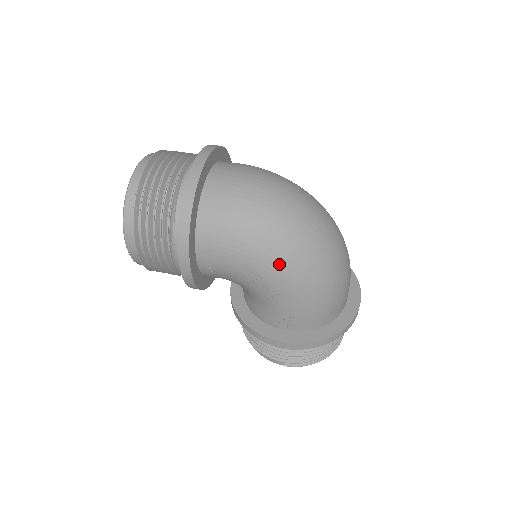
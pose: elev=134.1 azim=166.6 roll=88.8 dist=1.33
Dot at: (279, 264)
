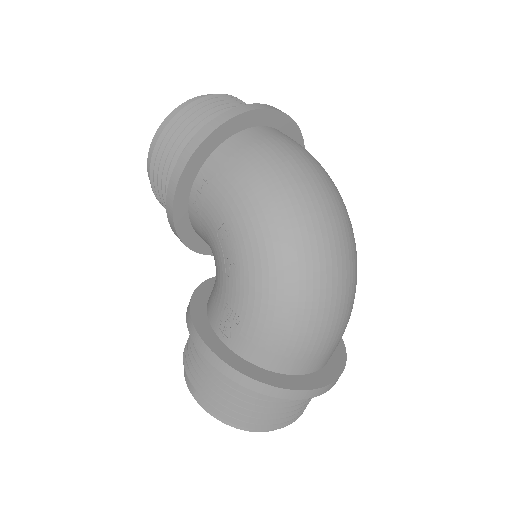
Dot at: (259, 235)
